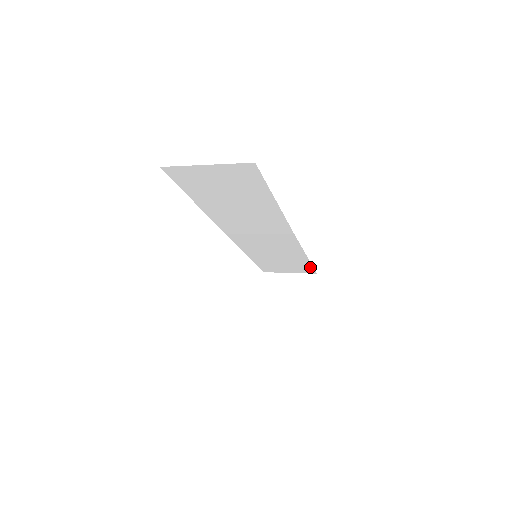
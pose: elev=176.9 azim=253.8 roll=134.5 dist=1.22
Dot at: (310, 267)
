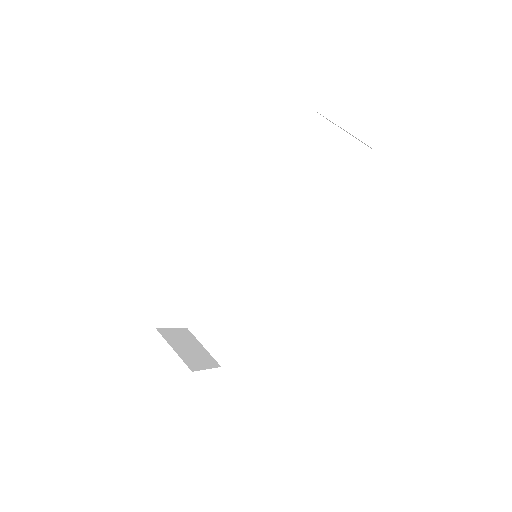
Dot at: occluded
